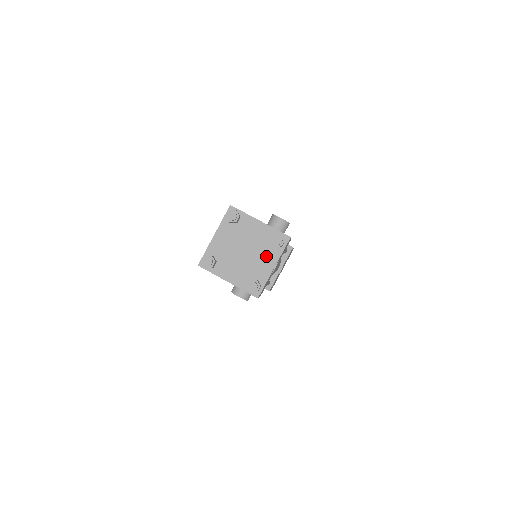
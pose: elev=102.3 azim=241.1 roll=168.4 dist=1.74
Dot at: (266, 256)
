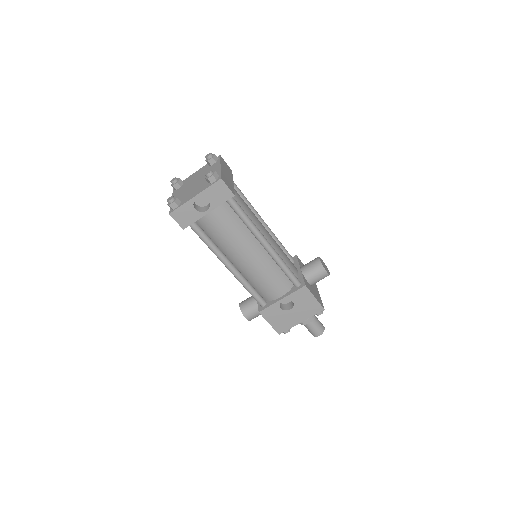
Dot at: (200, 188)
